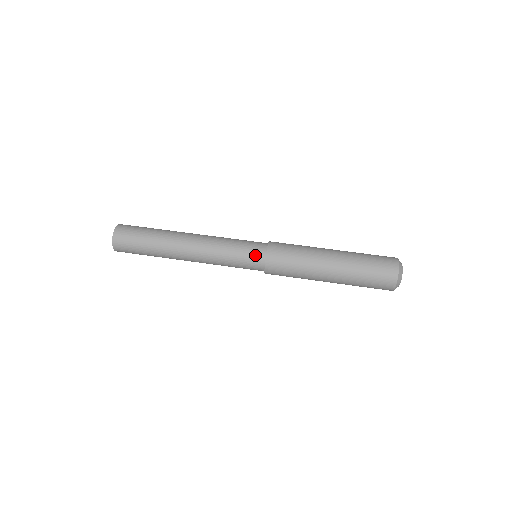
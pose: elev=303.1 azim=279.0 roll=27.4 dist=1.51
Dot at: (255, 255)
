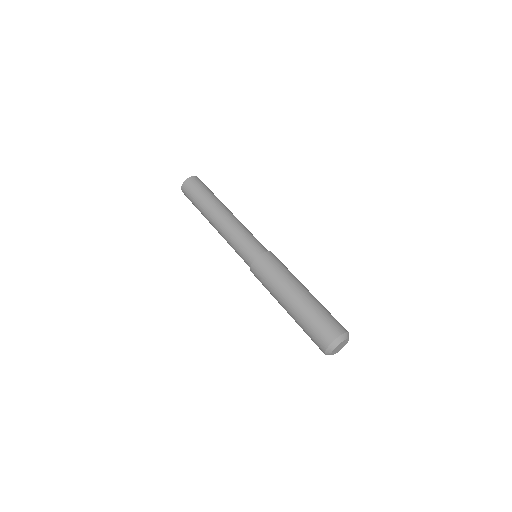
Dot at: (248, 257)
